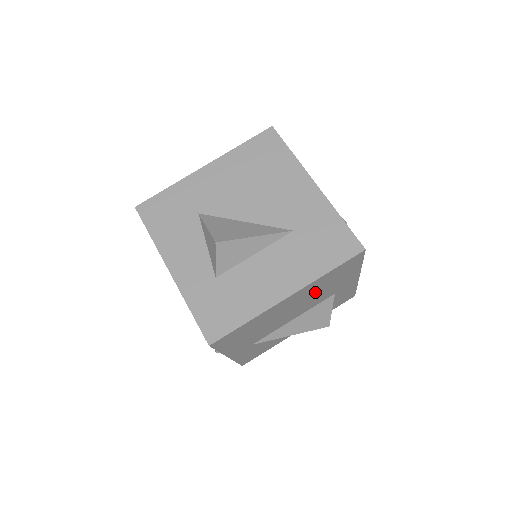
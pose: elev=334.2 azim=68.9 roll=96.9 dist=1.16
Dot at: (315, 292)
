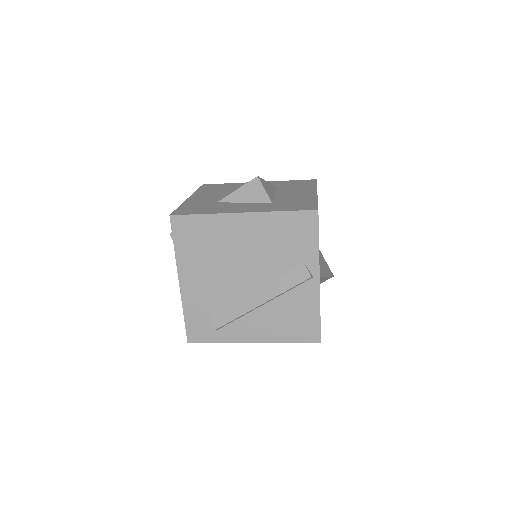
Dot at: occluded
